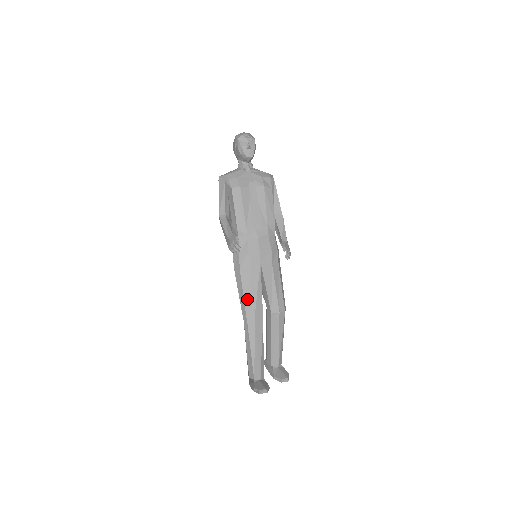
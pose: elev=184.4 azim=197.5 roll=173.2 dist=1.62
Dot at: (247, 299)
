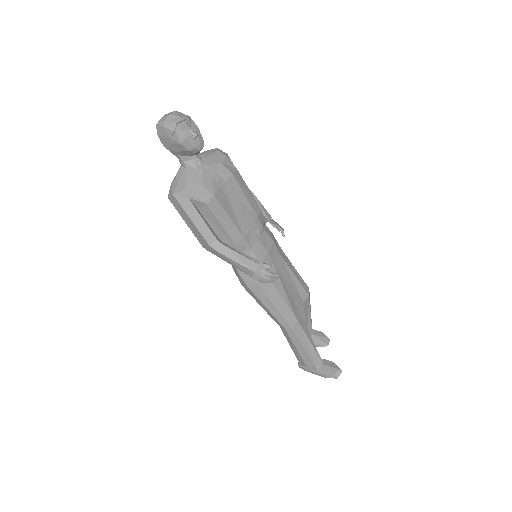
Dot at: (281, 308)
